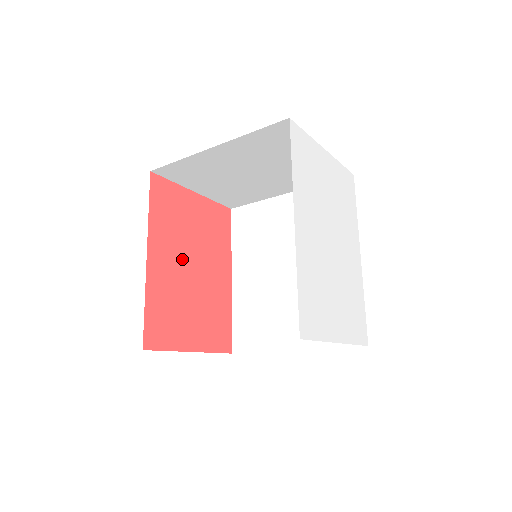
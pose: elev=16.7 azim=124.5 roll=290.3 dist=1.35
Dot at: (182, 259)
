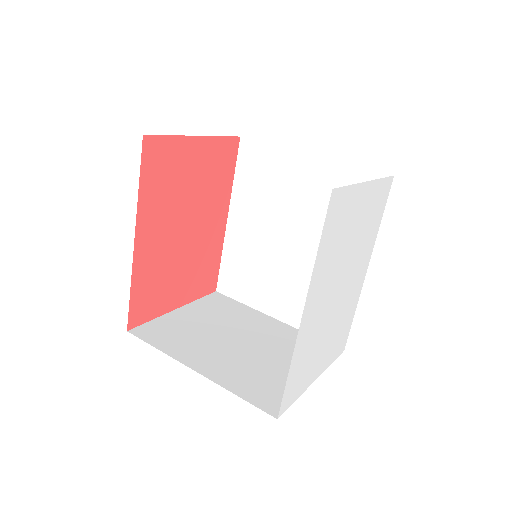
Dot at: (174, 225)
